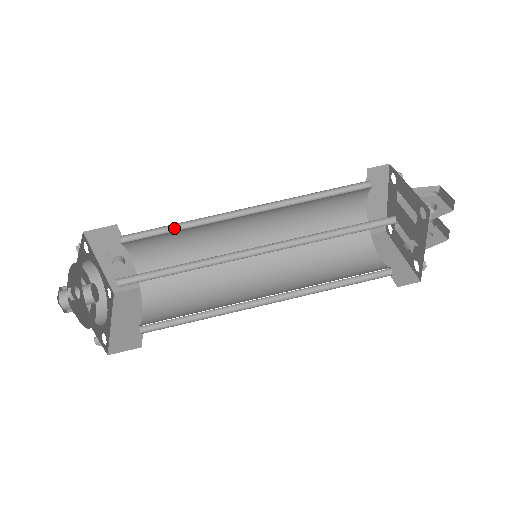
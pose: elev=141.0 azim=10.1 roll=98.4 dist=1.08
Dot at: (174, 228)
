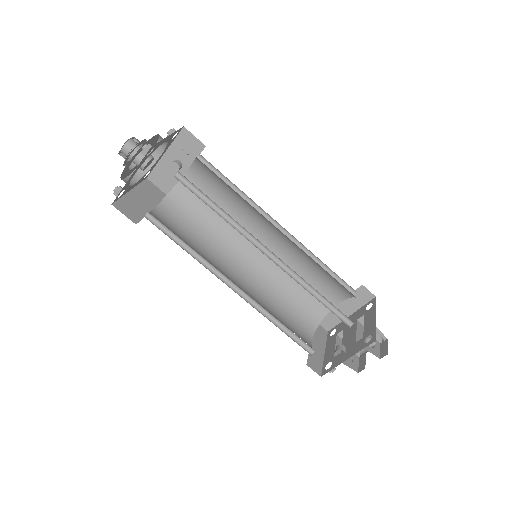
Dot at: (232, 187)
